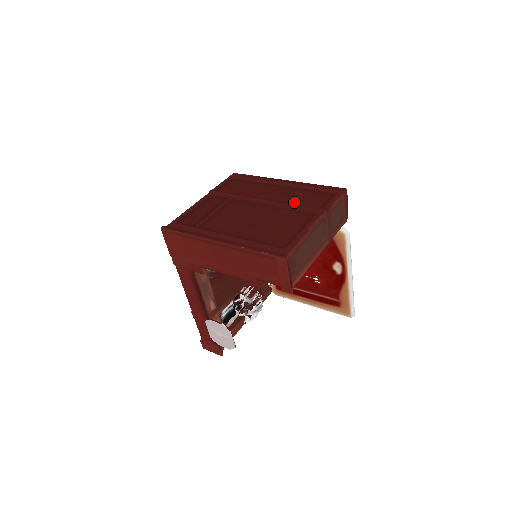
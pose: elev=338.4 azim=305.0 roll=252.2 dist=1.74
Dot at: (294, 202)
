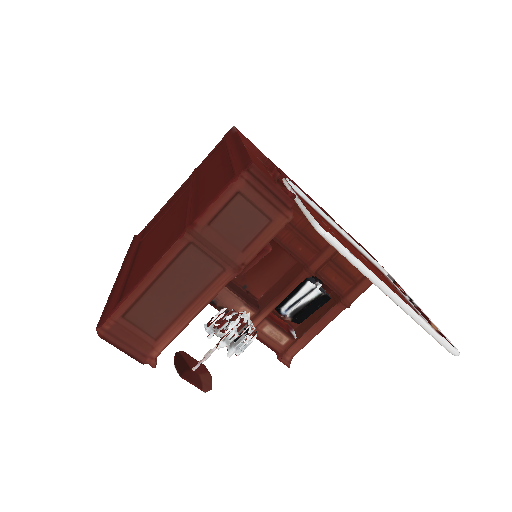
Dot at: (200, 198)
